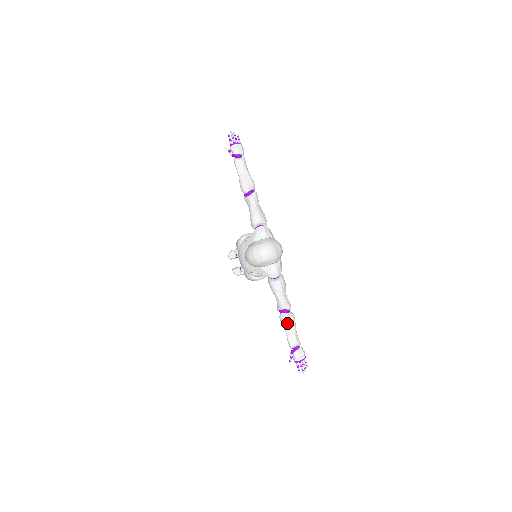
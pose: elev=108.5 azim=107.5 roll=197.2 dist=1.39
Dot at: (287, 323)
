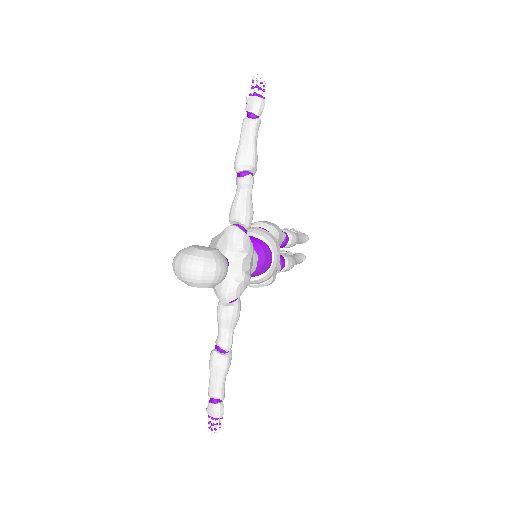
Dot at: (214, 365)
